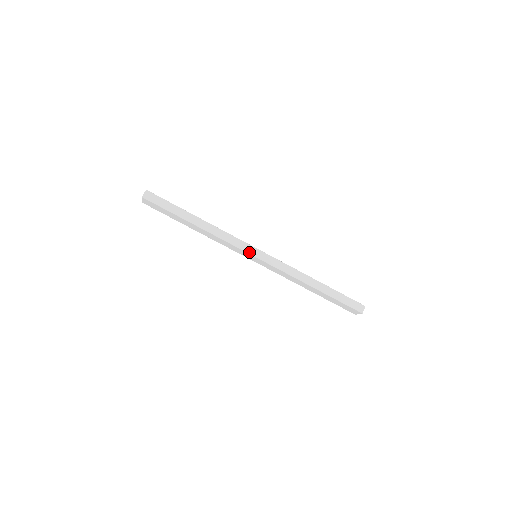
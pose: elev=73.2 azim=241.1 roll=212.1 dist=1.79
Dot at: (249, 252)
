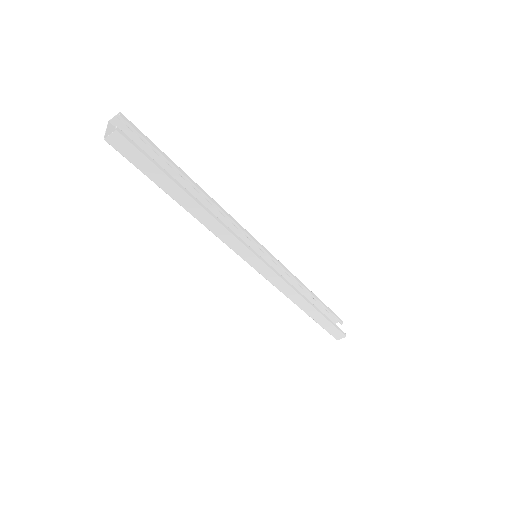
Dot at: (246, 260)
